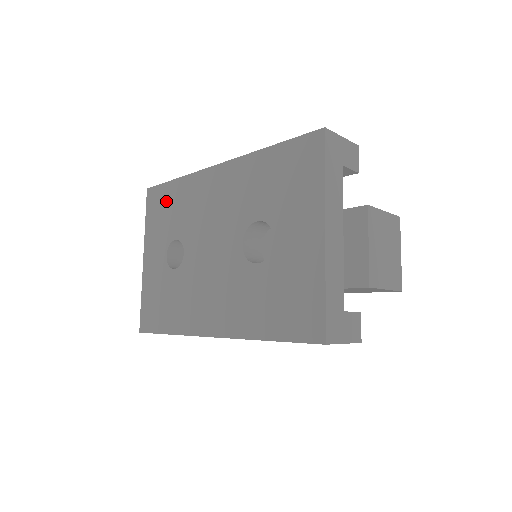
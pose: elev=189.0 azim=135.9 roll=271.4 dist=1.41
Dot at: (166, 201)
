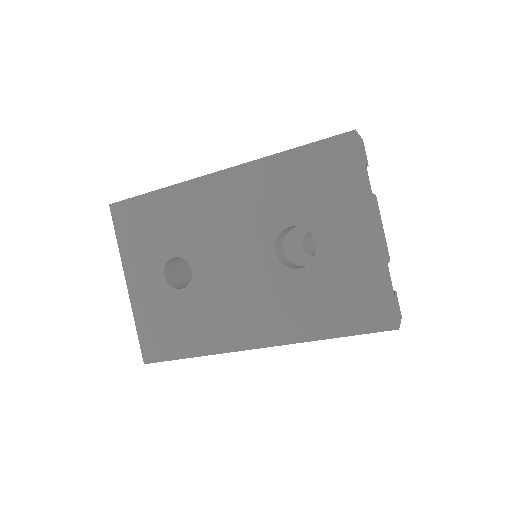
Dot at: (147, 216)
